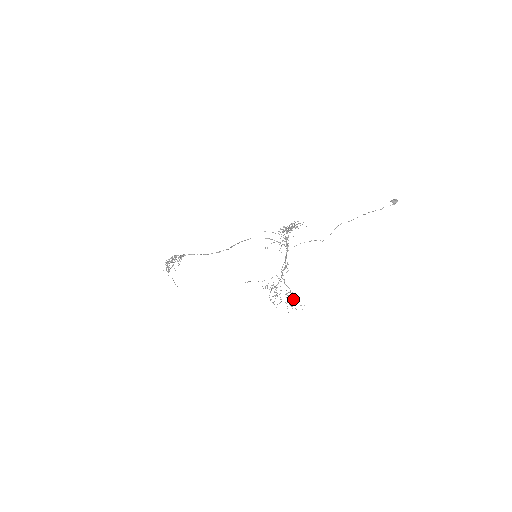
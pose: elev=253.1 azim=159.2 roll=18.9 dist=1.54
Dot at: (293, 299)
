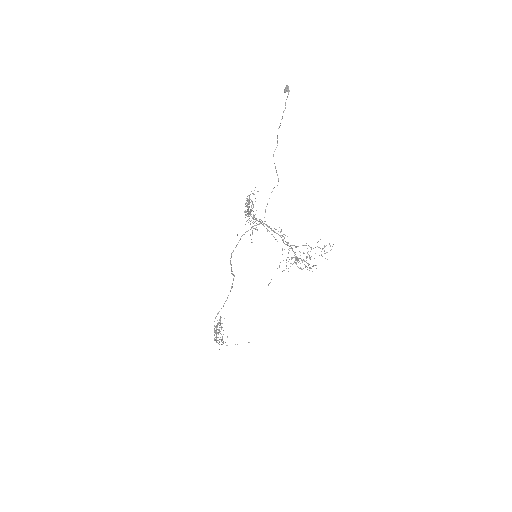
Dot at: occluded
